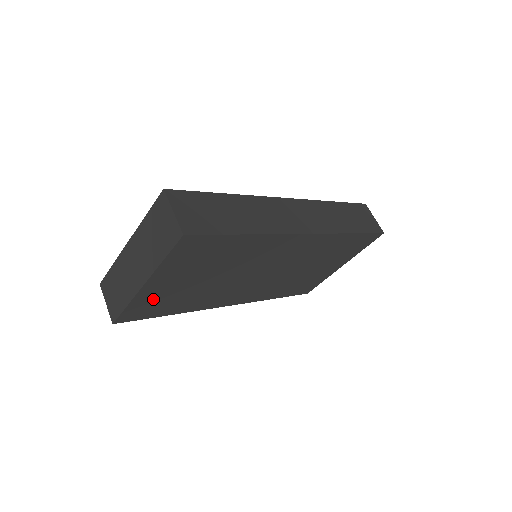
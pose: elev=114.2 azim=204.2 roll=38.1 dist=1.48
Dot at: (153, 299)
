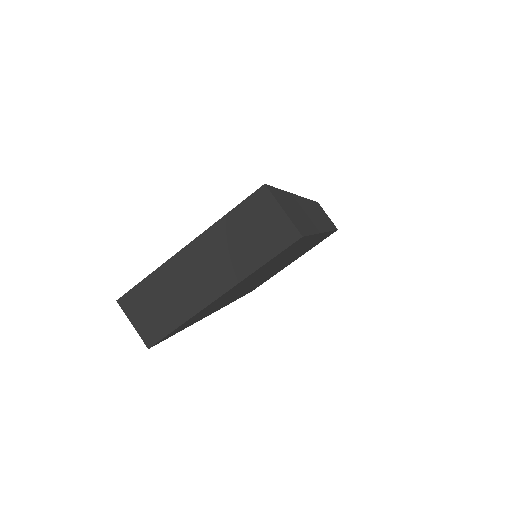
Dot at: (201, 312)
